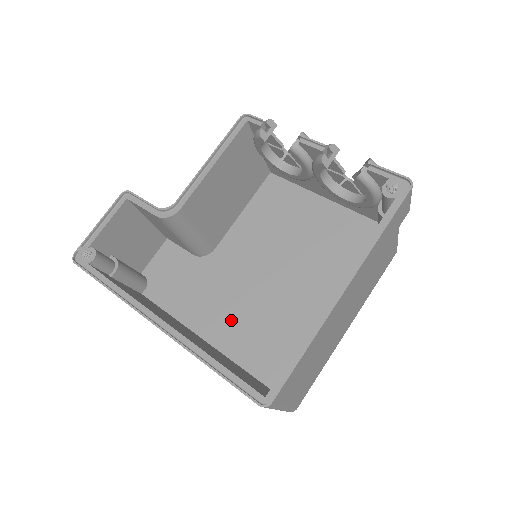
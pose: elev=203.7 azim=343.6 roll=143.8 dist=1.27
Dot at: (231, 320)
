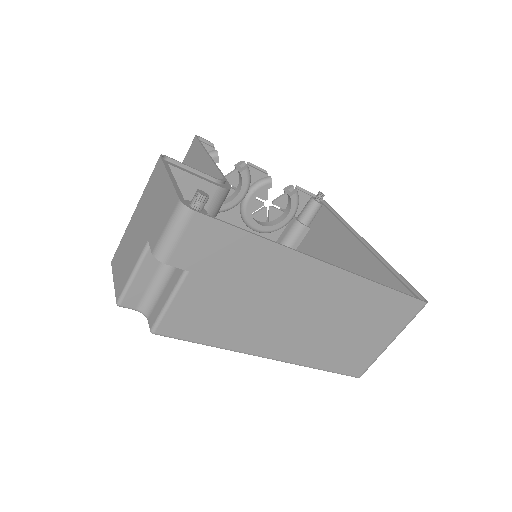
Dot at: occluded
